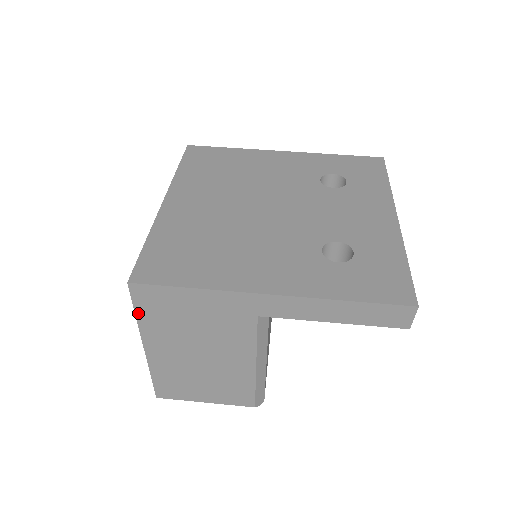
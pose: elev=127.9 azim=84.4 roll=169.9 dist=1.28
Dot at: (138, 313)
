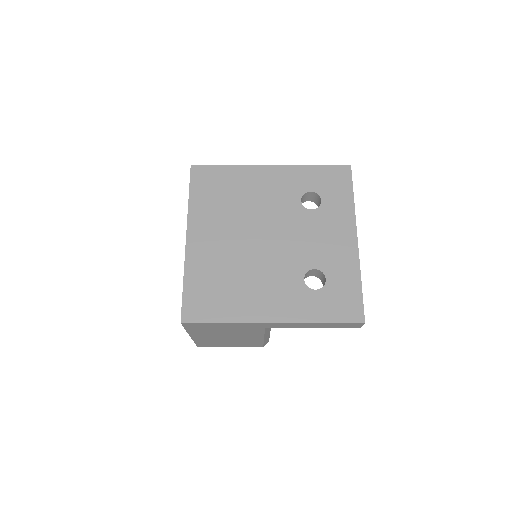
Dot at: (187, 329)
